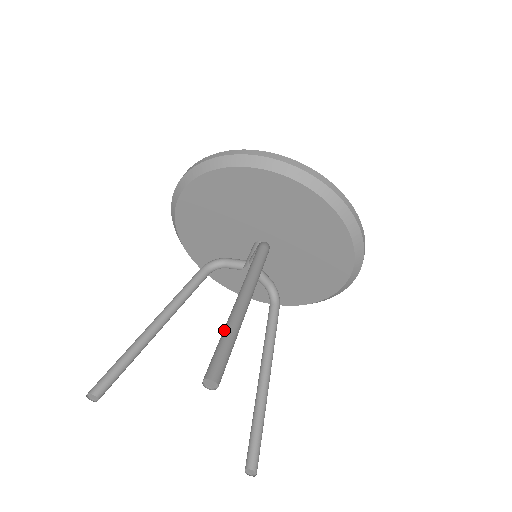
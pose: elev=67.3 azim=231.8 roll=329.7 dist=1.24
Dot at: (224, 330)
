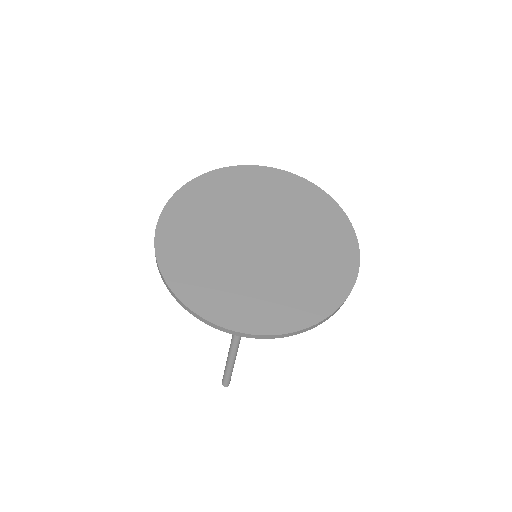
Dot at: (226, 364)
